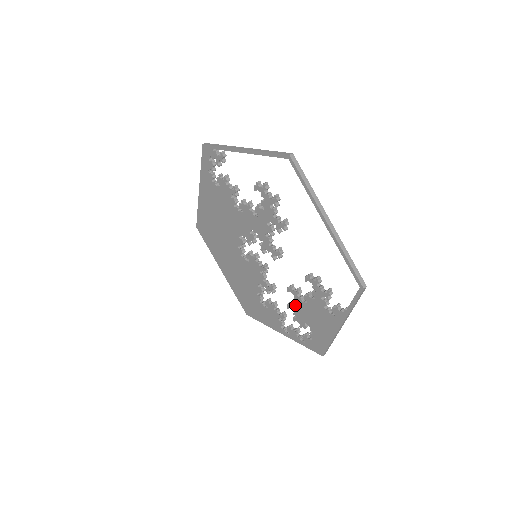
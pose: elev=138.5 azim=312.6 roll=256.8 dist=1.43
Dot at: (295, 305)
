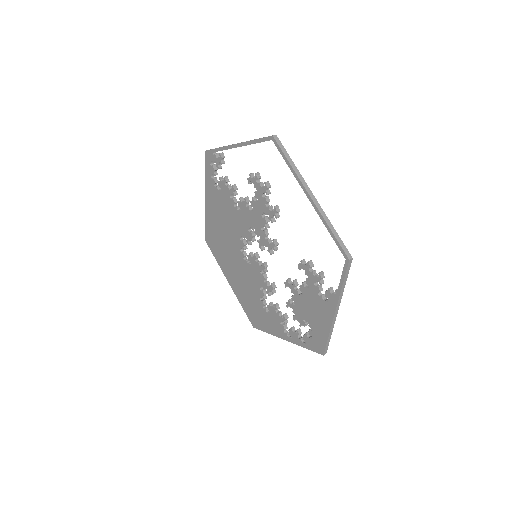
Dot at: occluded
